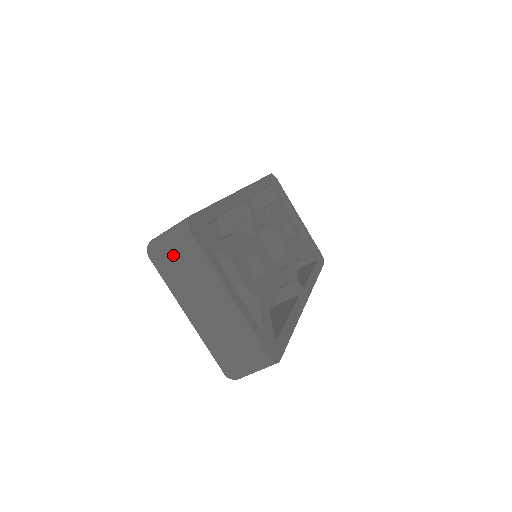
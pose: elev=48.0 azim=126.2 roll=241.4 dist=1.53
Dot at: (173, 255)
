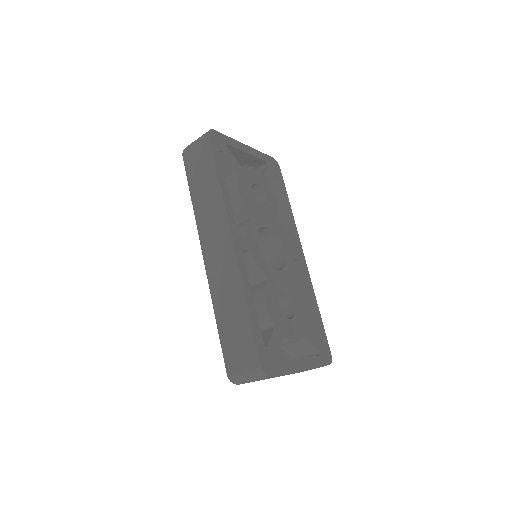
Dot at: (256, 380)
